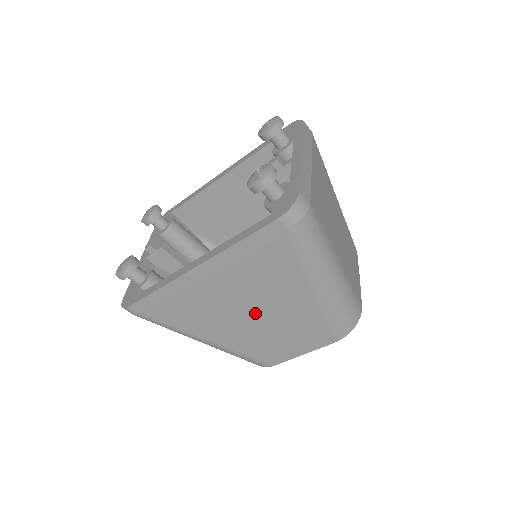
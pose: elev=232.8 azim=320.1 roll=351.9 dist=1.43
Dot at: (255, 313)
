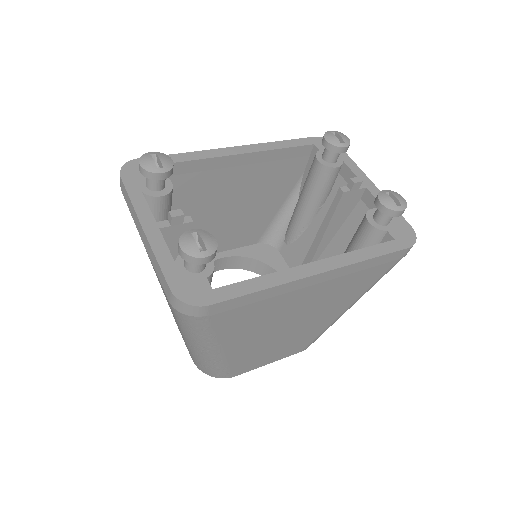
Dot at: (295, 323)
